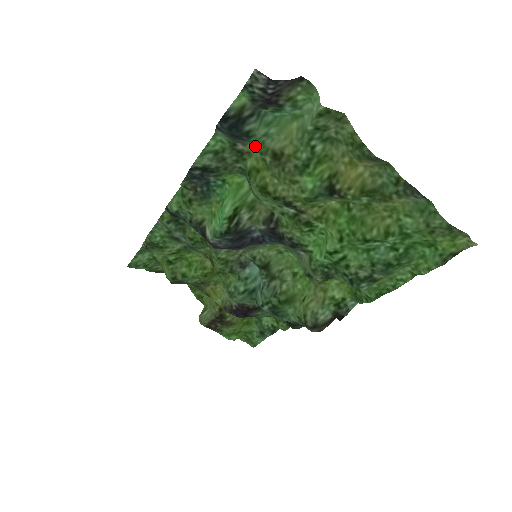
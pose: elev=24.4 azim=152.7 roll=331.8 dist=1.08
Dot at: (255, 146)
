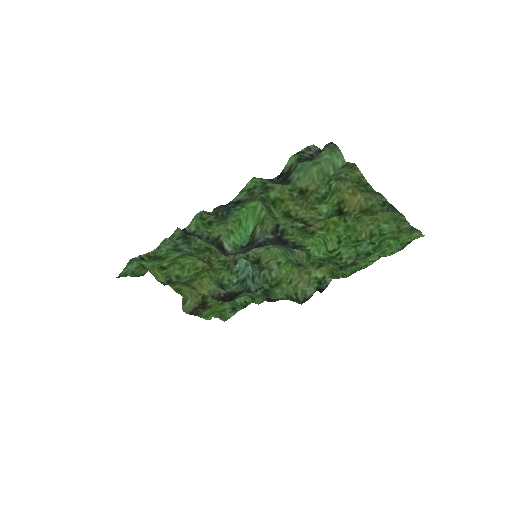
Dot at: occluded
